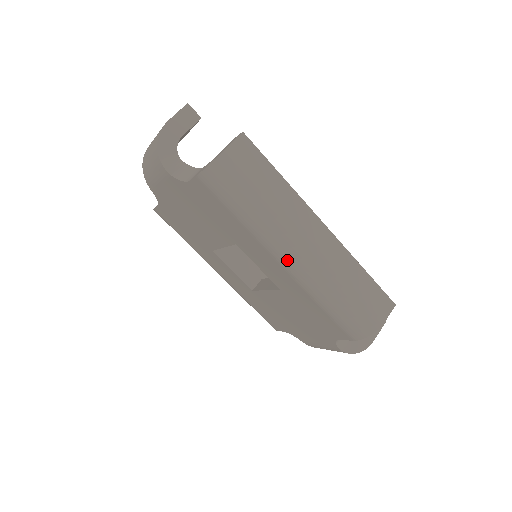
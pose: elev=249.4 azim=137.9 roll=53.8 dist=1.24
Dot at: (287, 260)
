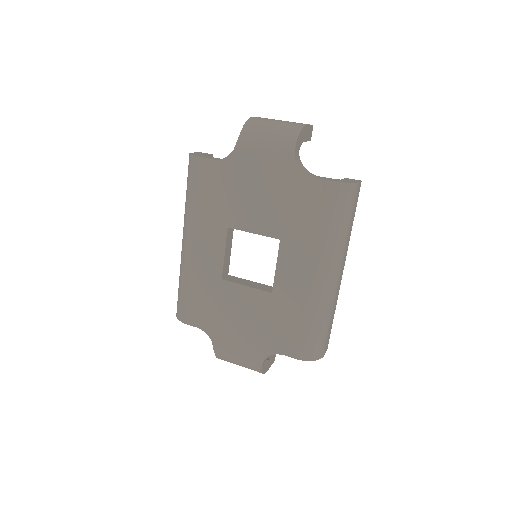
Dot at: (323, 277)
